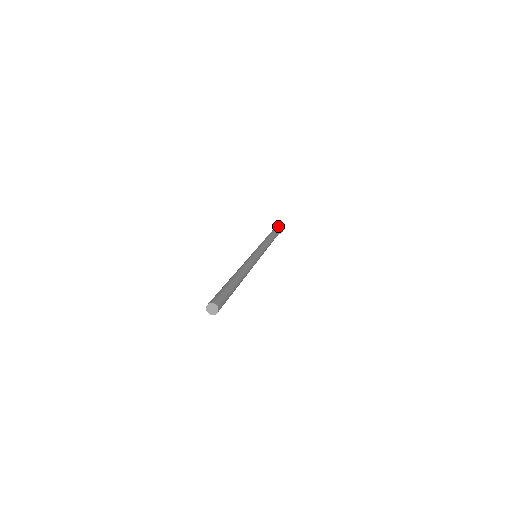
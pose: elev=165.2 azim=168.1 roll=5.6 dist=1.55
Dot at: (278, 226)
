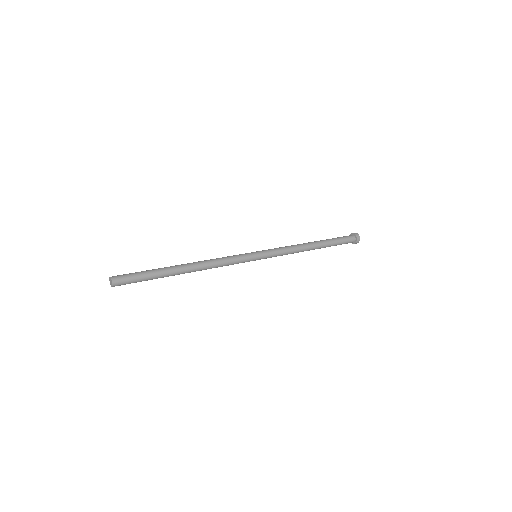
Dot at: (356, 237)
